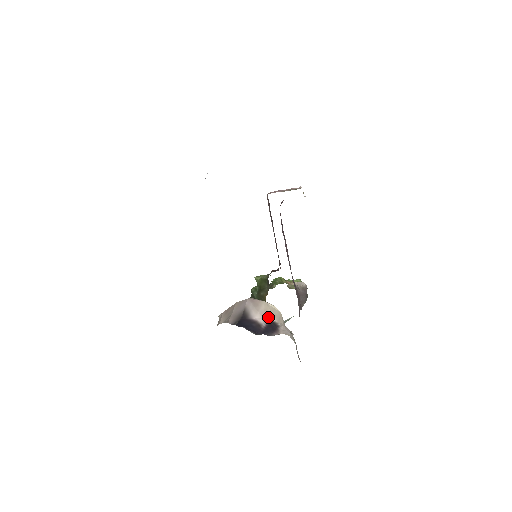
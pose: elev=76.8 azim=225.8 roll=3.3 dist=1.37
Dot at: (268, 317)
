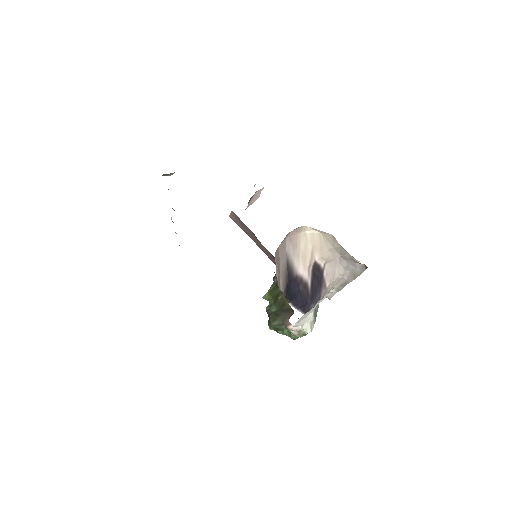
Dot at: (310, 259)
